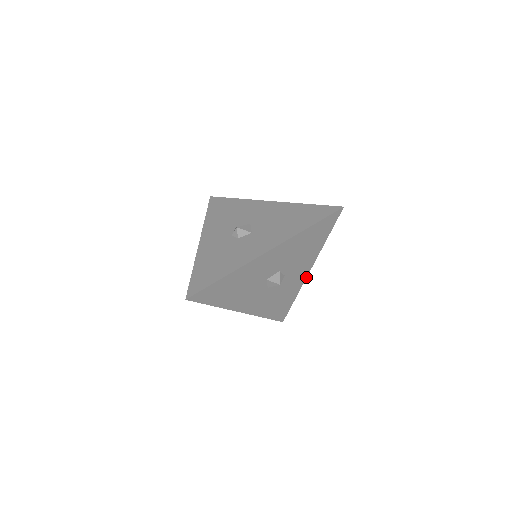
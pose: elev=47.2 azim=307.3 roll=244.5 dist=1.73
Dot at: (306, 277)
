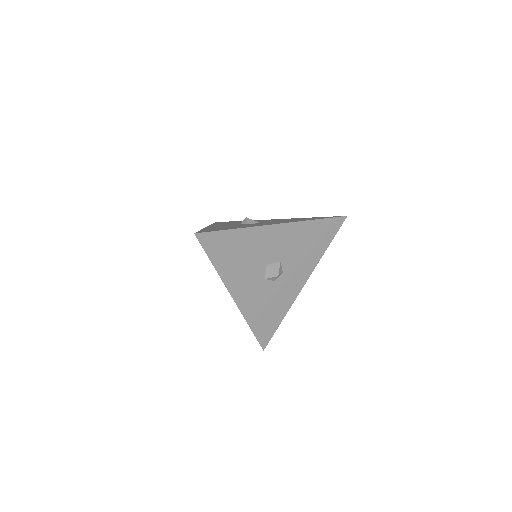
Dot at: (299, 292)
